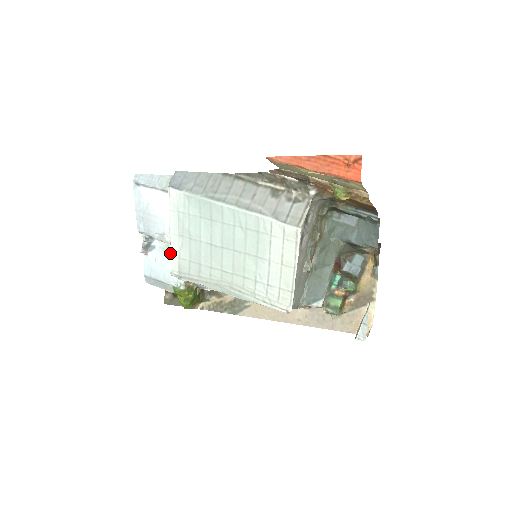
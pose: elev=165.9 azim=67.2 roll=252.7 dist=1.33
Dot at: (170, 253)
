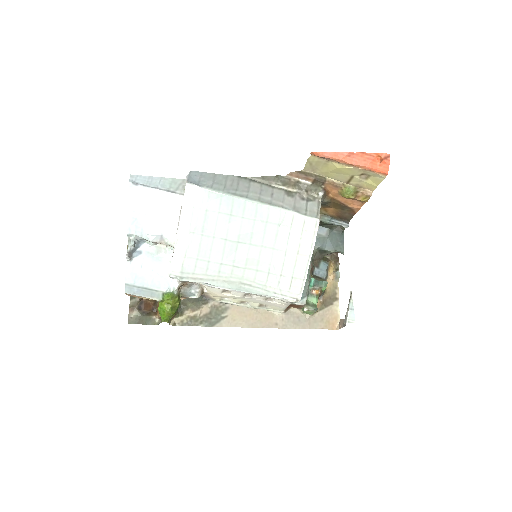
Dot at: (174, 252)
